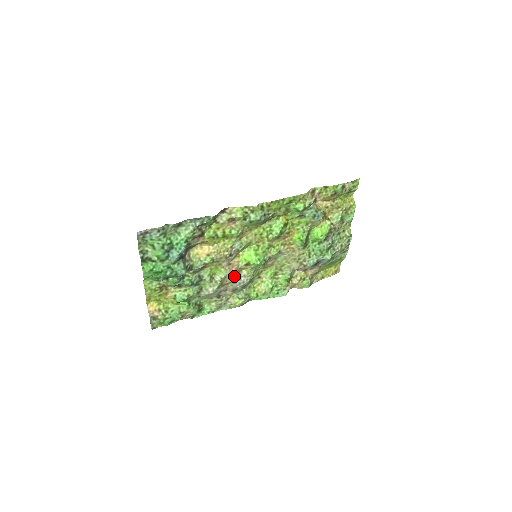
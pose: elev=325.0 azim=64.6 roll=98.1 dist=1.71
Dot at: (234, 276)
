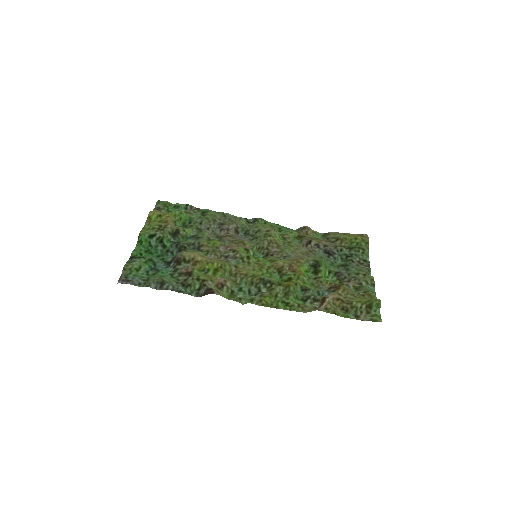
Dot at: (234, 240)
